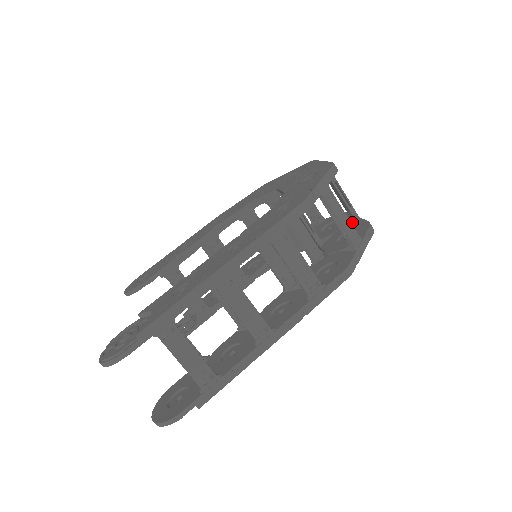
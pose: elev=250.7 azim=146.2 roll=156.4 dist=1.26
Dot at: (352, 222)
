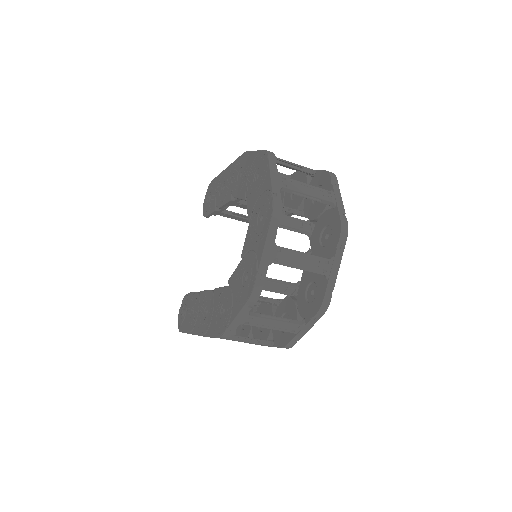
Dot at: (335, 259)
